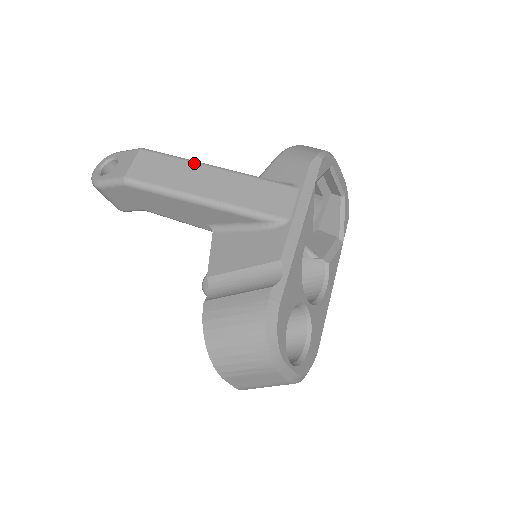
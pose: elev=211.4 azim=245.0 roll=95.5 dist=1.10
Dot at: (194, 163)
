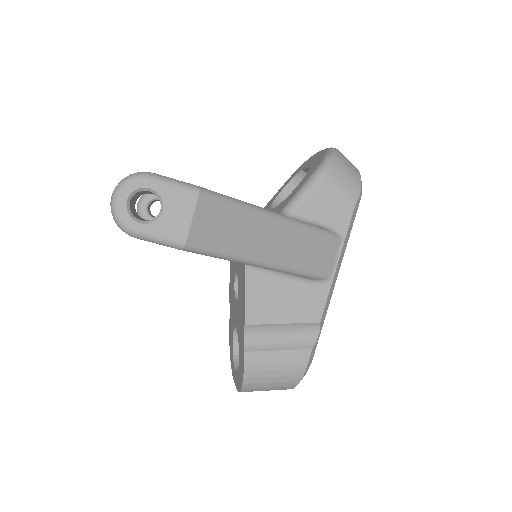
Dot at: (258, 214)
